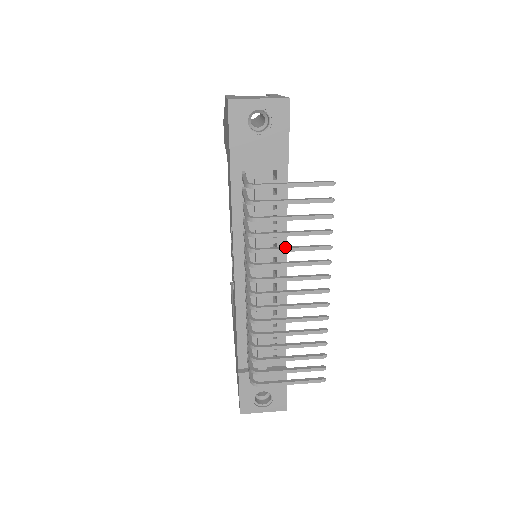
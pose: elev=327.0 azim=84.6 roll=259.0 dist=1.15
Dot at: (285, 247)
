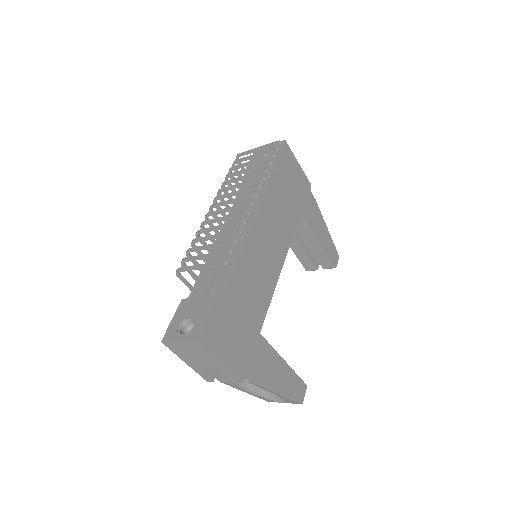
Dot at: (241, 178)
